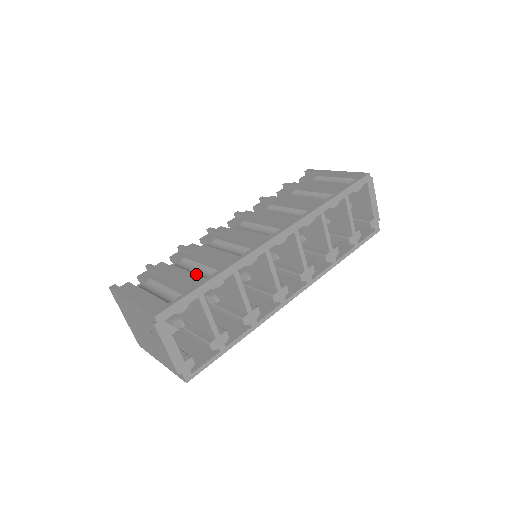
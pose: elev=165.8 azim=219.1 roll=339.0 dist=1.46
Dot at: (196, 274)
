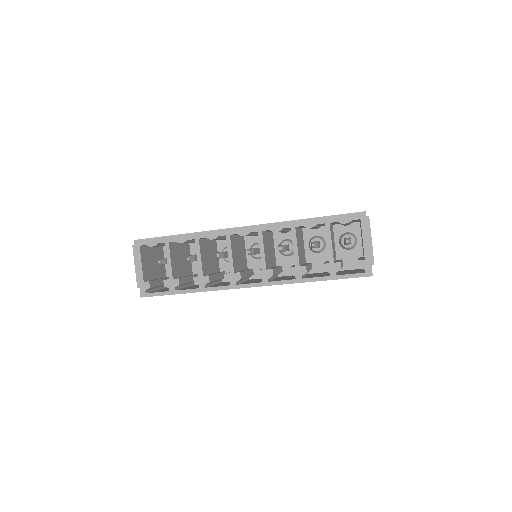
Dot at: occluded
